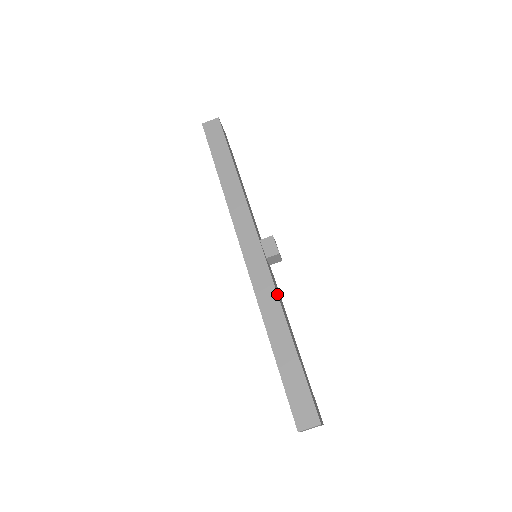
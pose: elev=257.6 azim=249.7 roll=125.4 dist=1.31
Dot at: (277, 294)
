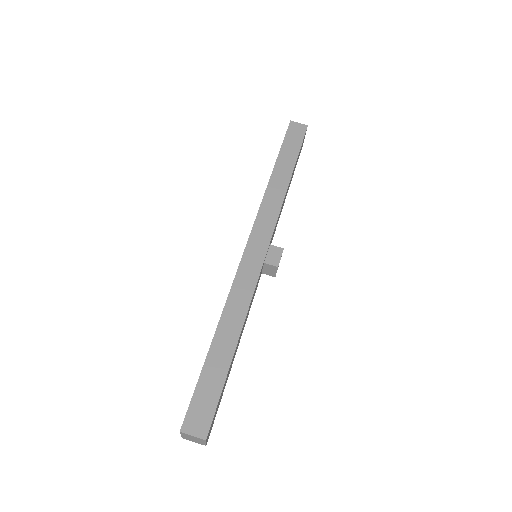
Dot at: occluded
